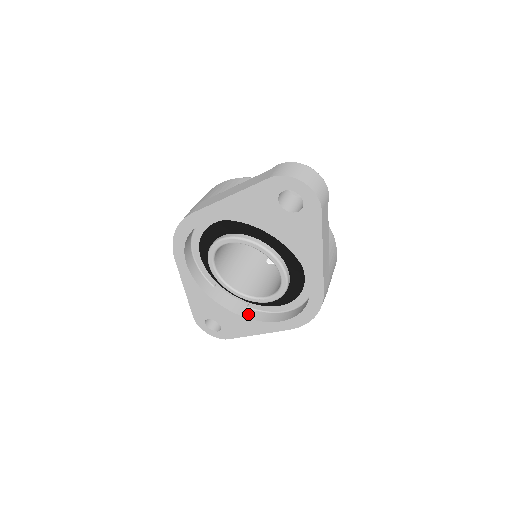
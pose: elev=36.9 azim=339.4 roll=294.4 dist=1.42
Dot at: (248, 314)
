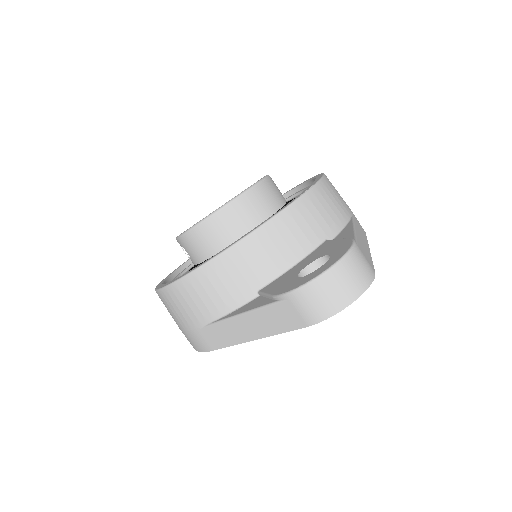
Dot at: occluded
